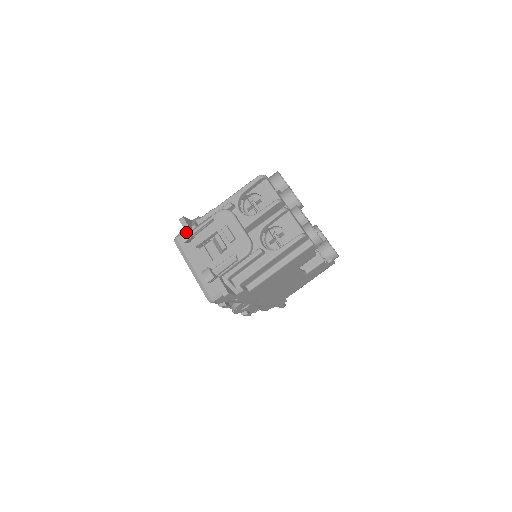
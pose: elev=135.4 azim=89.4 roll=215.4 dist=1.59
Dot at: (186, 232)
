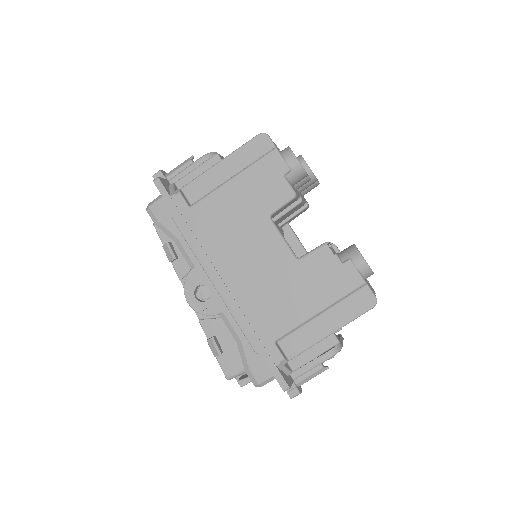
Dot at: occluded
